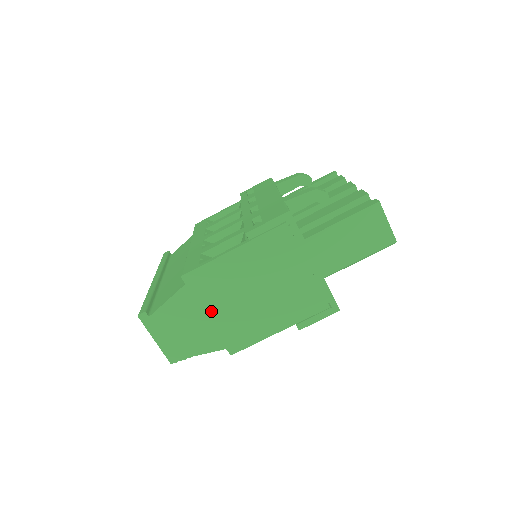
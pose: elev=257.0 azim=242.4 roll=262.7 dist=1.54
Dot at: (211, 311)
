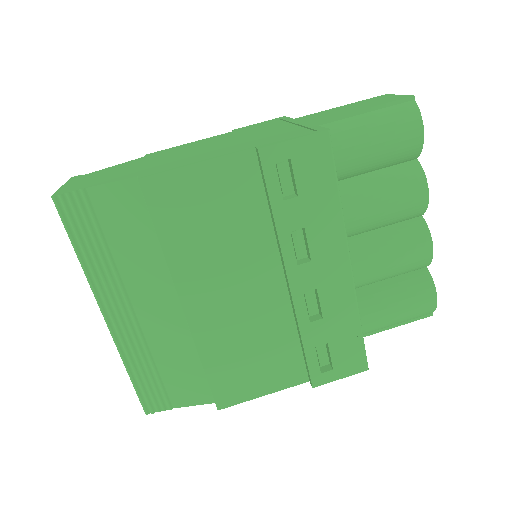
Dot at: (152, 162)
